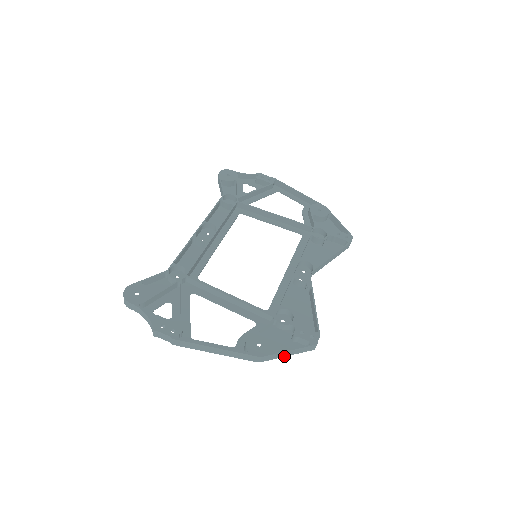
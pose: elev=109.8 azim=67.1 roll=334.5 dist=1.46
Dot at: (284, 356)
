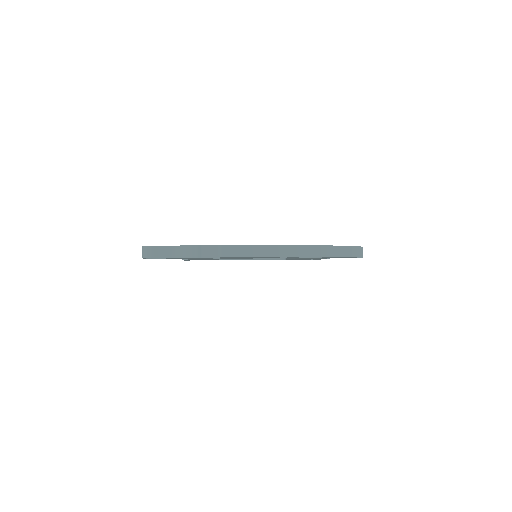
Dot at: (340, 256)
